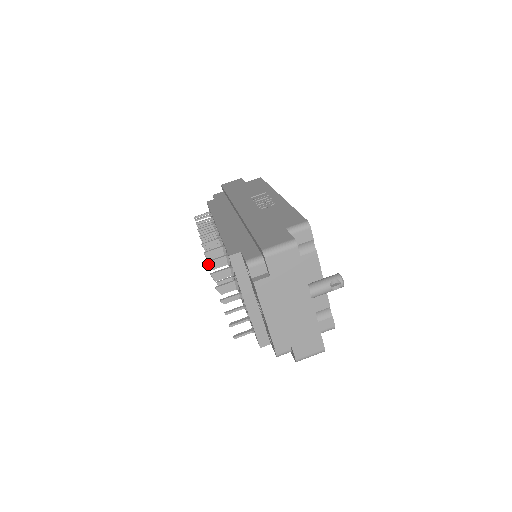
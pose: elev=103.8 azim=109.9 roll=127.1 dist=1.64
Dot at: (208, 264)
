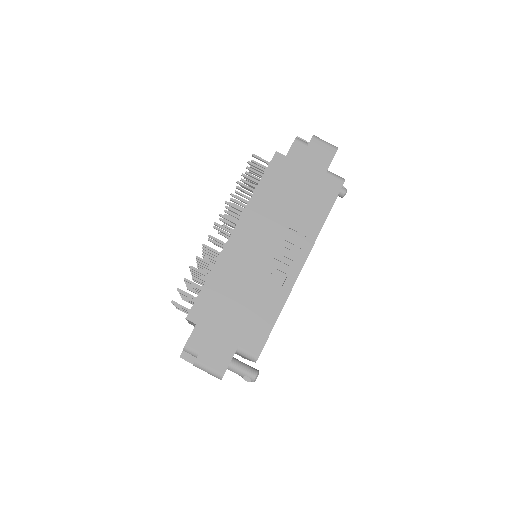
Dot at: (184, 280)
